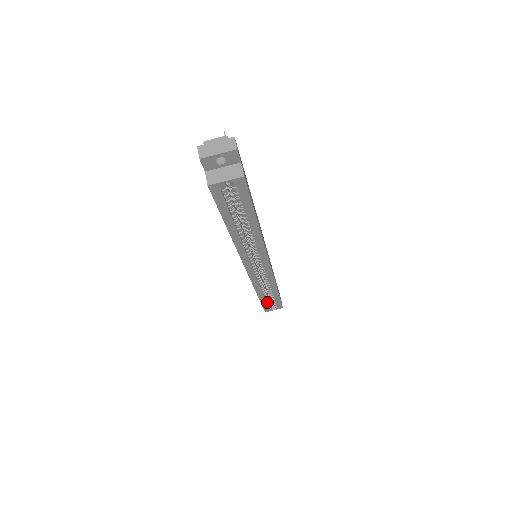
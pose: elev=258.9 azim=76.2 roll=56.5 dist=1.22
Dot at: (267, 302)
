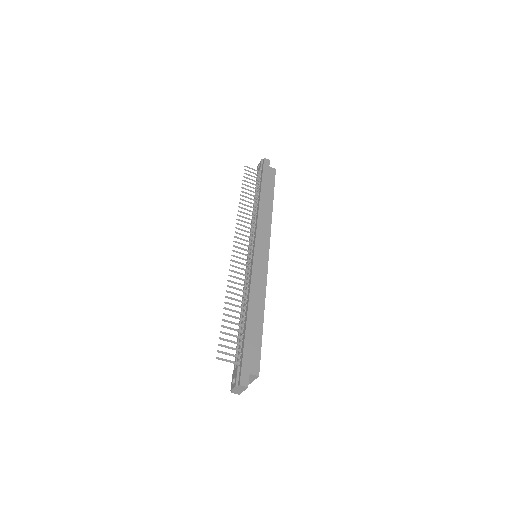
Dot at: occluded
